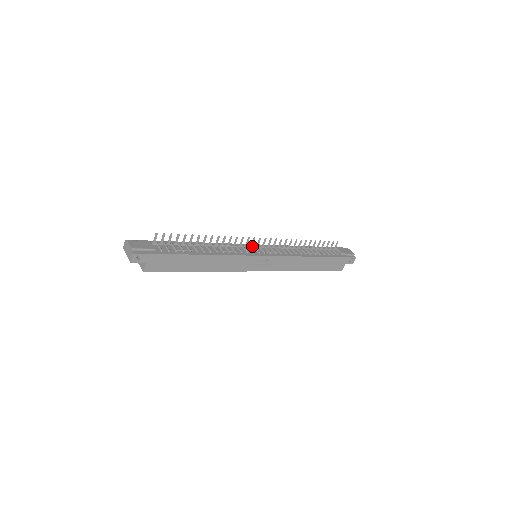
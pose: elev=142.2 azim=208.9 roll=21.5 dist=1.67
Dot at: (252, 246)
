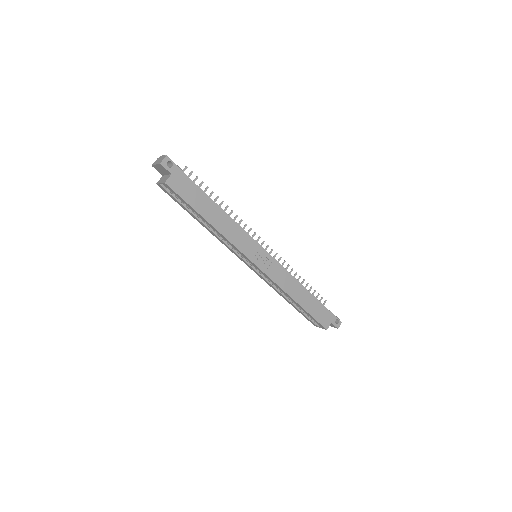
Dot at: occluded
